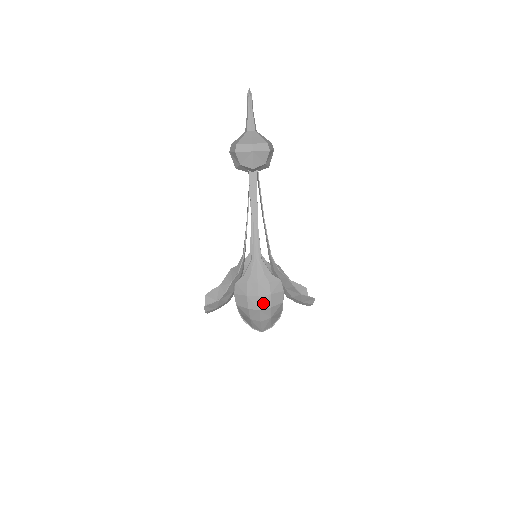
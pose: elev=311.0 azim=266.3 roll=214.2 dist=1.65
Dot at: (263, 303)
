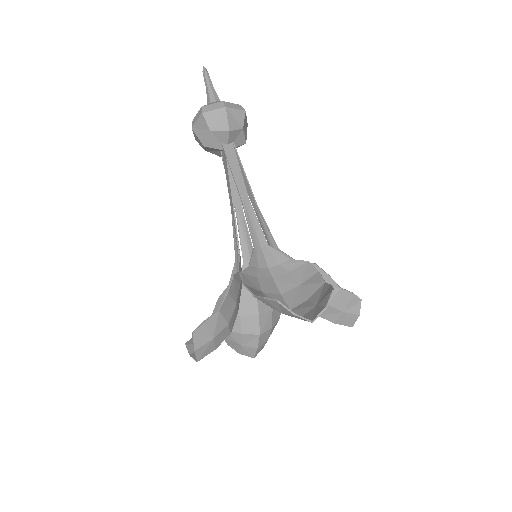
Dot at: (292, 299)
